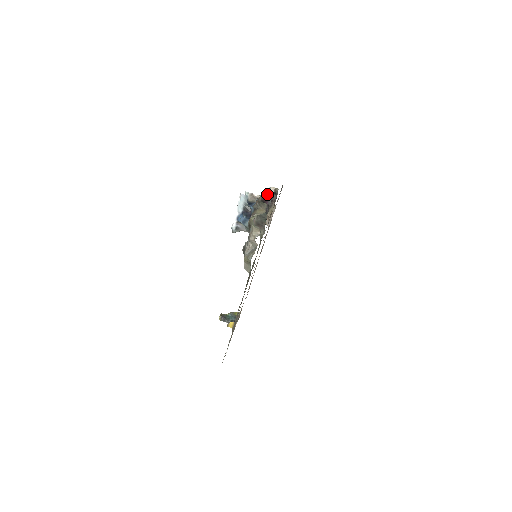
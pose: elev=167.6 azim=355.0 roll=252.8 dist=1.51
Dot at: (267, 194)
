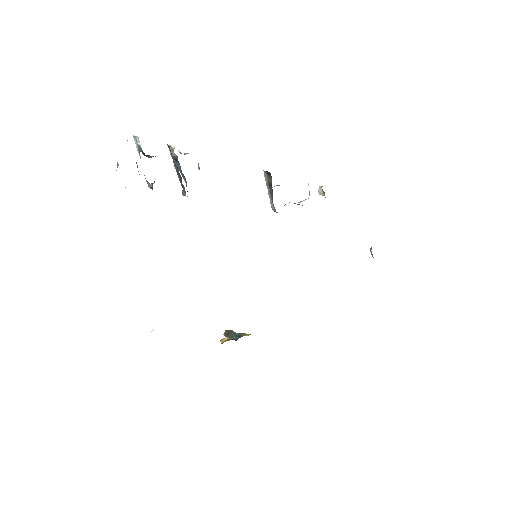
Dot at: (266, 176)
